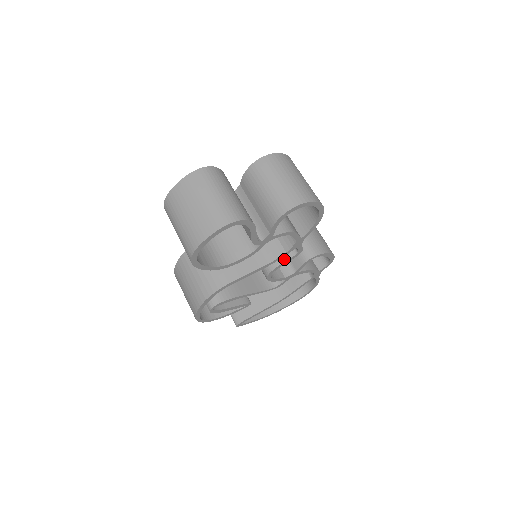
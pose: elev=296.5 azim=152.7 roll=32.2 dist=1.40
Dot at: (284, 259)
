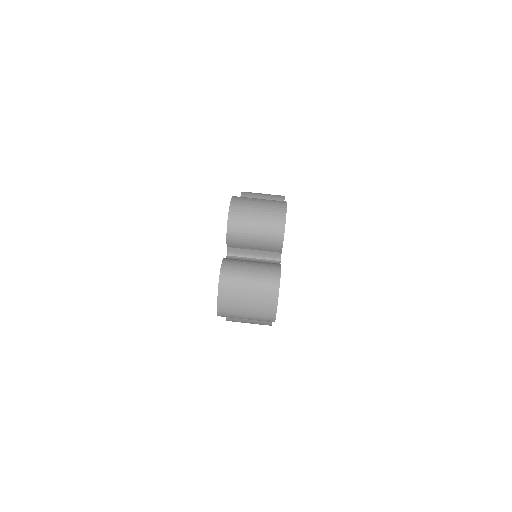
Dot at: occluded
